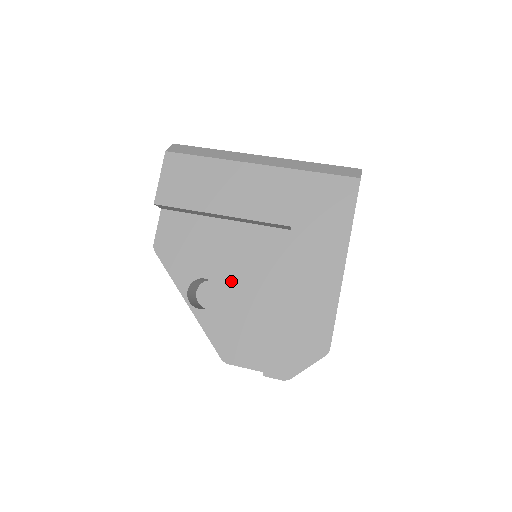
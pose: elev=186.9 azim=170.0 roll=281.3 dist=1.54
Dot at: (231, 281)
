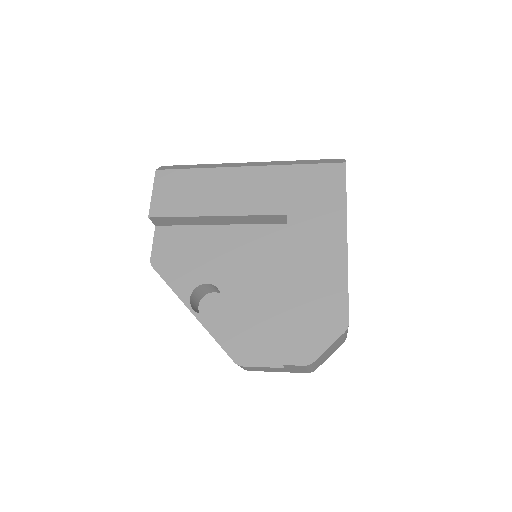
Dot at: (234, 281)
